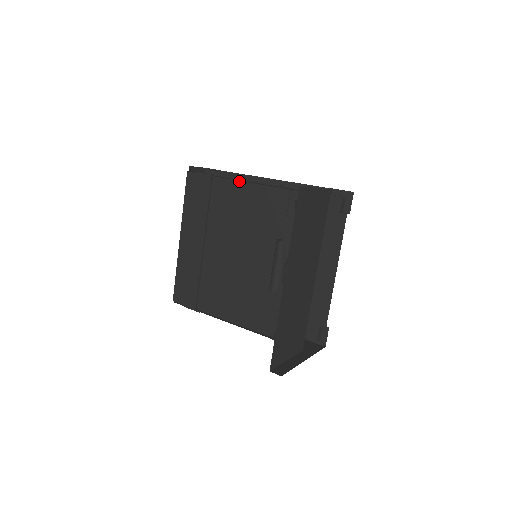
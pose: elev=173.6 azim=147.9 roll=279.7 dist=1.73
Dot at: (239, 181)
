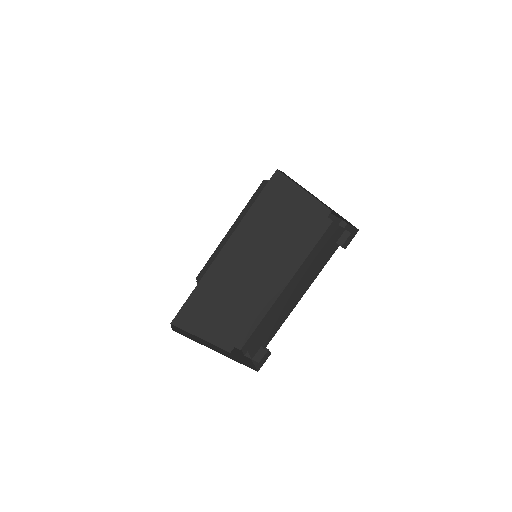
Dot at: occluded
